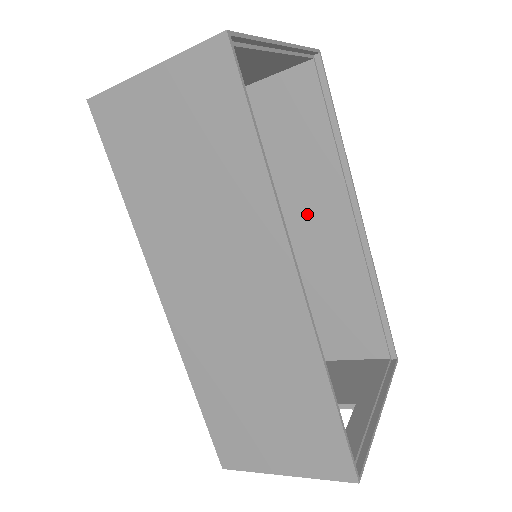
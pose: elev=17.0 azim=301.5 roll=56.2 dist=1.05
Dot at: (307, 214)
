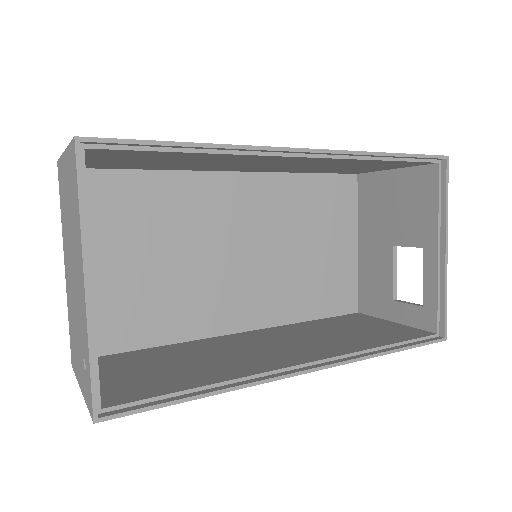
Dot at: (253, 164)
